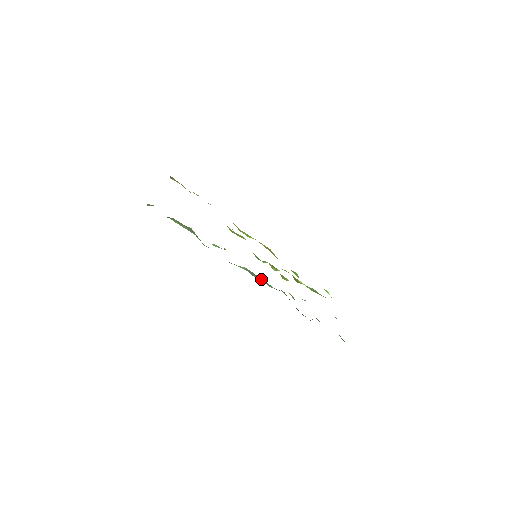
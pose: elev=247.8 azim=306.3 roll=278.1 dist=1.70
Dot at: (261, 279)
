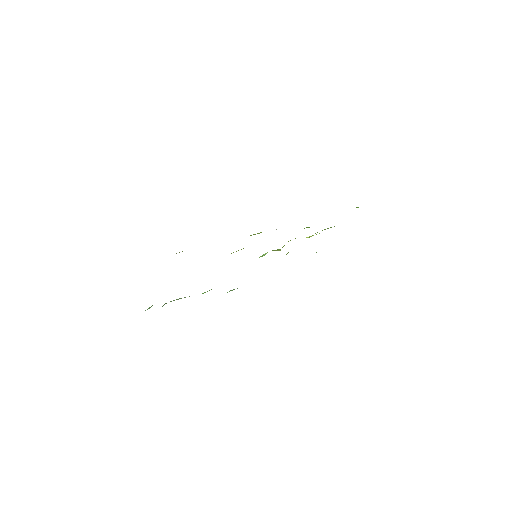
Dot at: occluded
